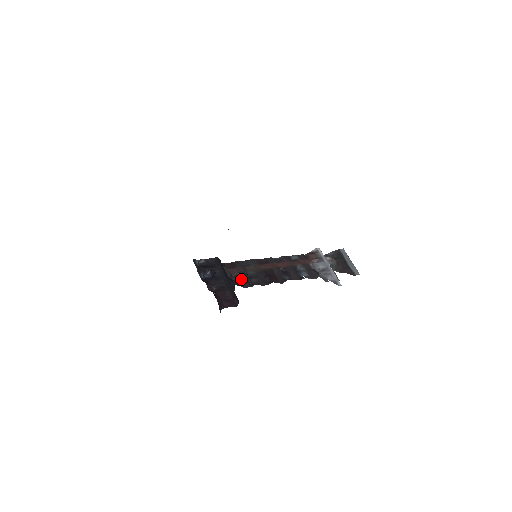
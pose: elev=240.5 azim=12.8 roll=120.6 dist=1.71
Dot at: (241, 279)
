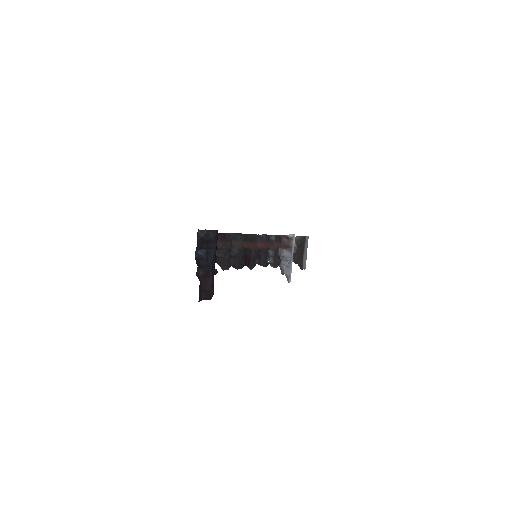
Dot at: (224, 258)
